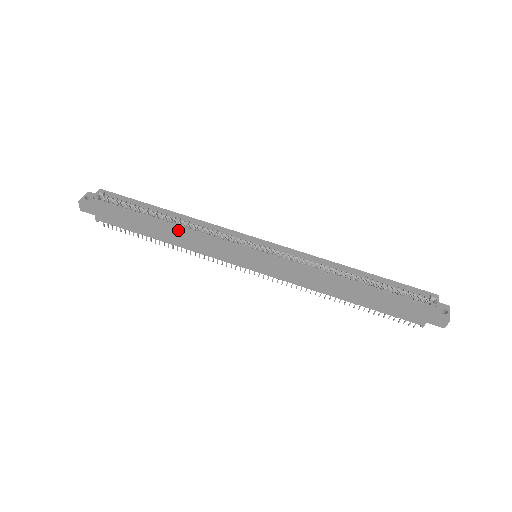
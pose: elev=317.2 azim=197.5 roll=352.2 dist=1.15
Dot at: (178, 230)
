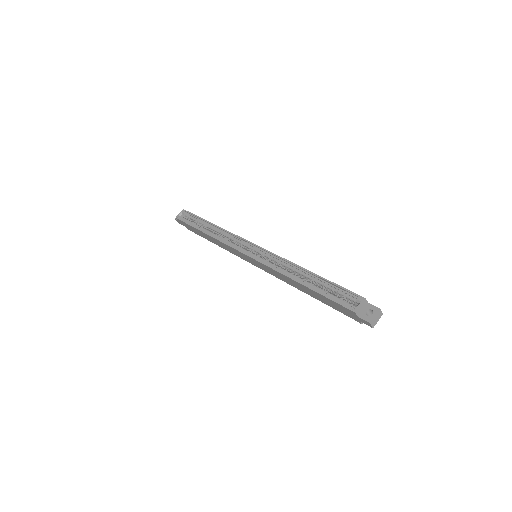
Dot at: (213, 238)
